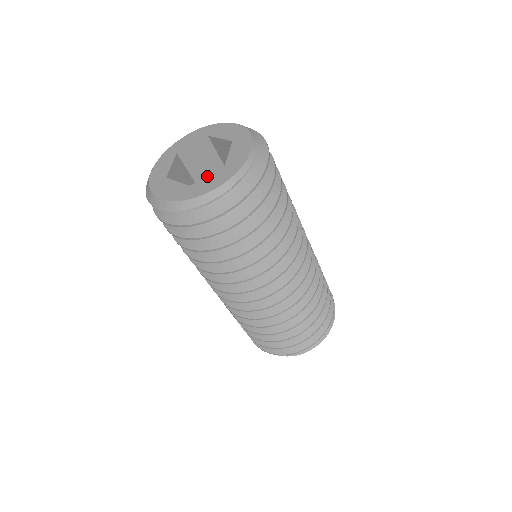
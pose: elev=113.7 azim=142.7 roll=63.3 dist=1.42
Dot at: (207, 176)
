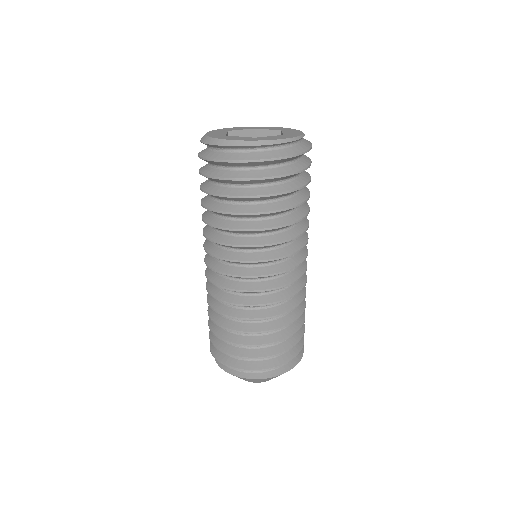
Dot at: occluded
